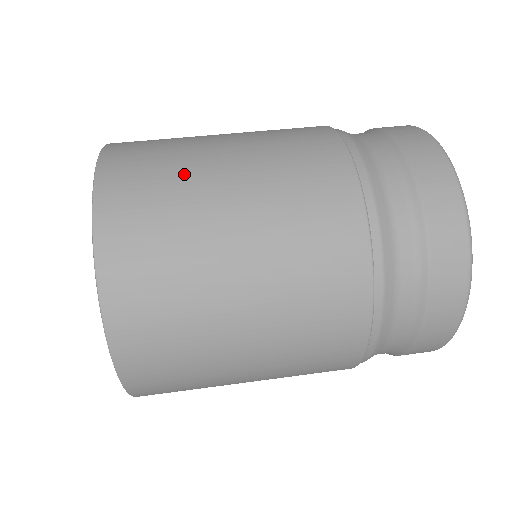
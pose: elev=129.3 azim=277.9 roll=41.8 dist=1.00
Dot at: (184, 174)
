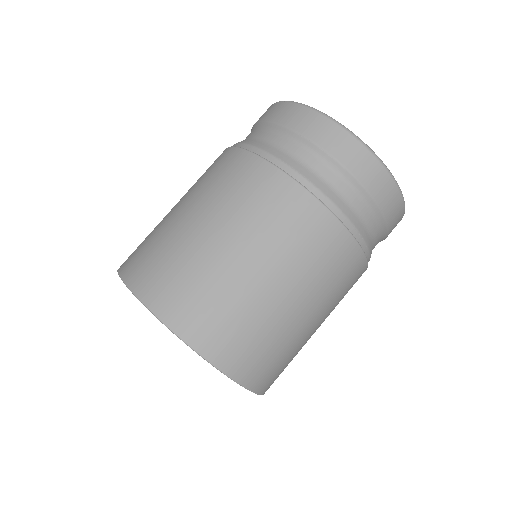
Dot at: (186, 254)
